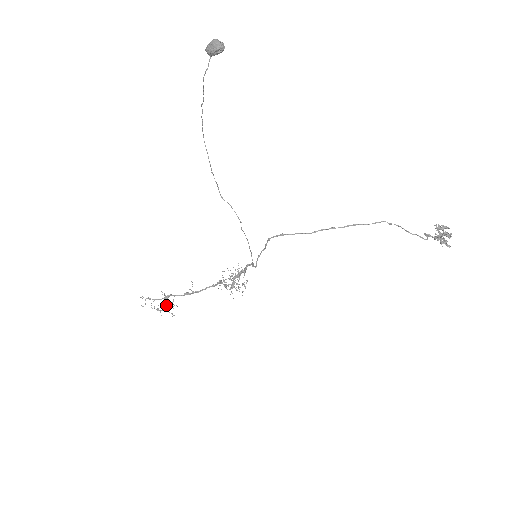
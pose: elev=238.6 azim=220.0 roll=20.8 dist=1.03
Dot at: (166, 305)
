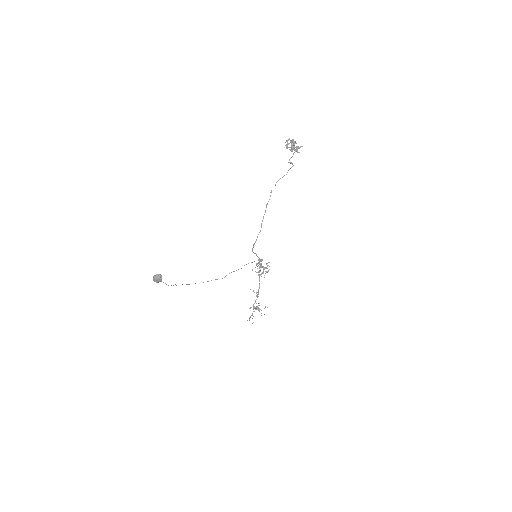
Dot at: (259, 310)
